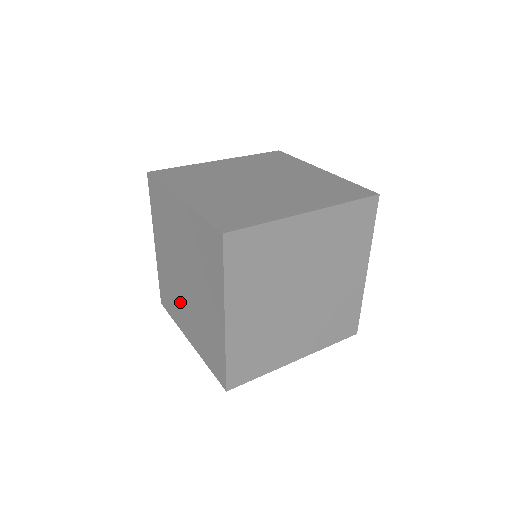
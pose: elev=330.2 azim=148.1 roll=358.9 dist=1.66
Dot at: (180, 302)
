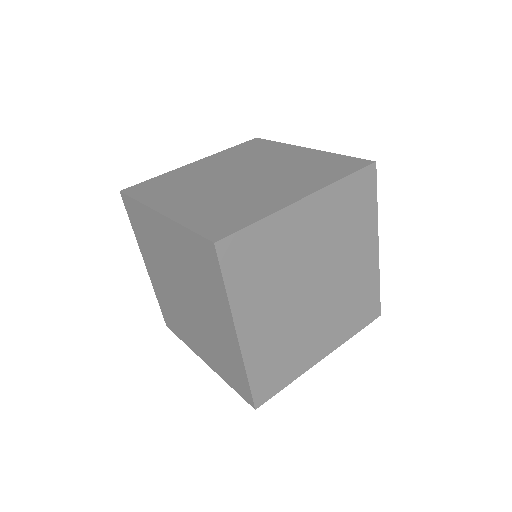
Dot at: (185, 322)
